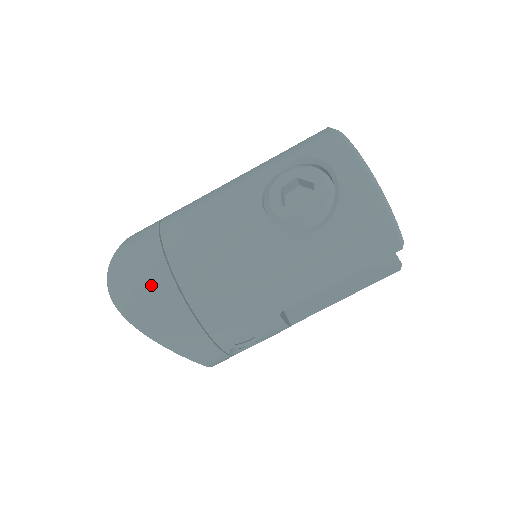
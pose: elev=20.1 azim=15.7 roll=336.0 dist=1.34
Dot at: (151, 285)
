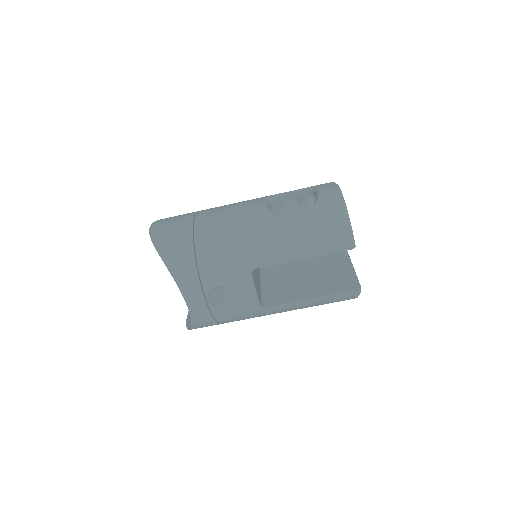
Dot at: (177, 226)
